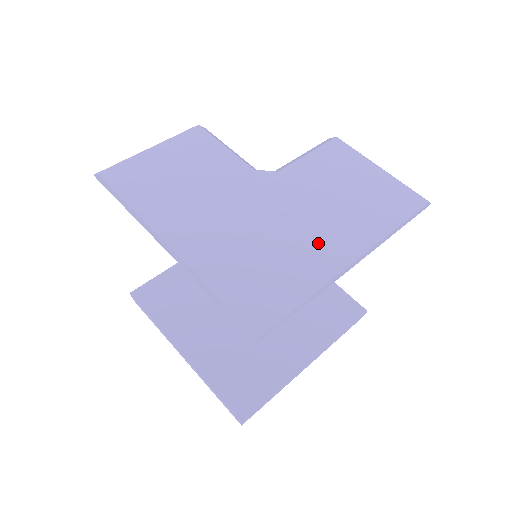
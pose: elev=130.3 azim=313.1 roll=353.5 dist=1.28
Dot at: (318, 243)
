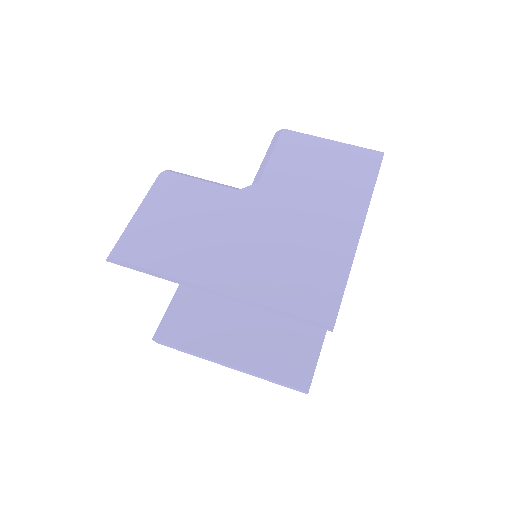
Dot at: (327, 228)
